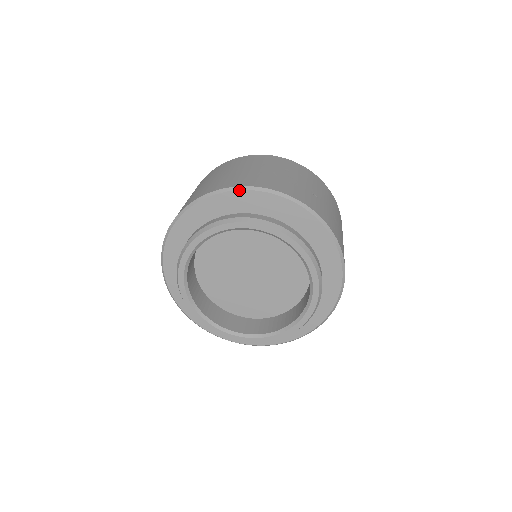
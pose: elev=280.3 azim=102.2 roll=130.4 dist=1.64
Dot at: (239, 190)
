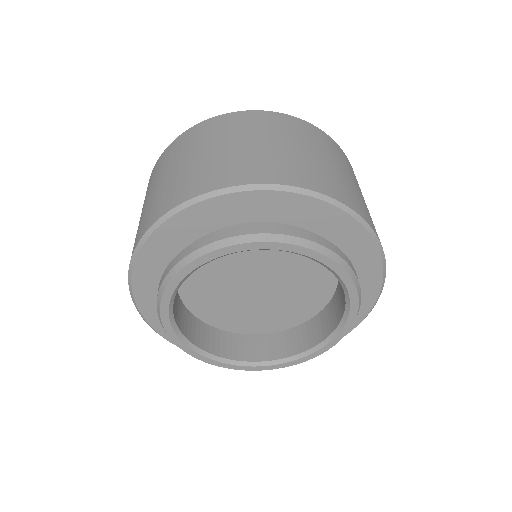
Dot at: (369, 233)
